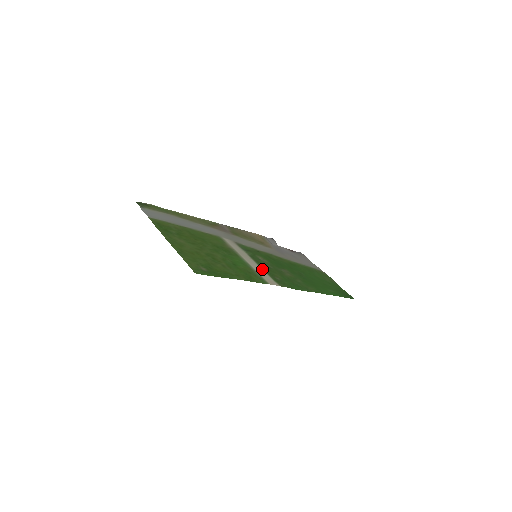
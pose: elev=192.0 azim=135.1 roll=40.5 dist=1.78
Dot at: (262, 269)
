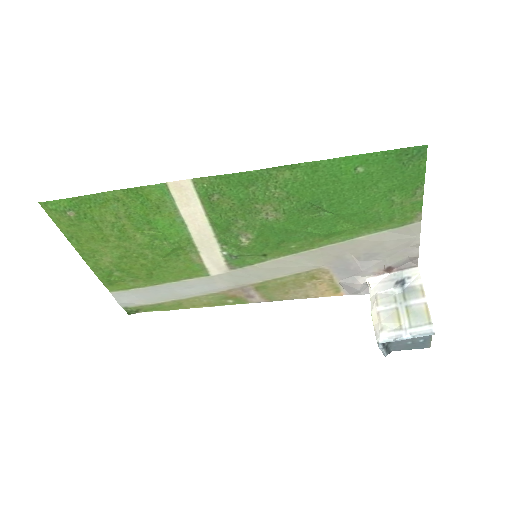
Dot at: (206, 216)
